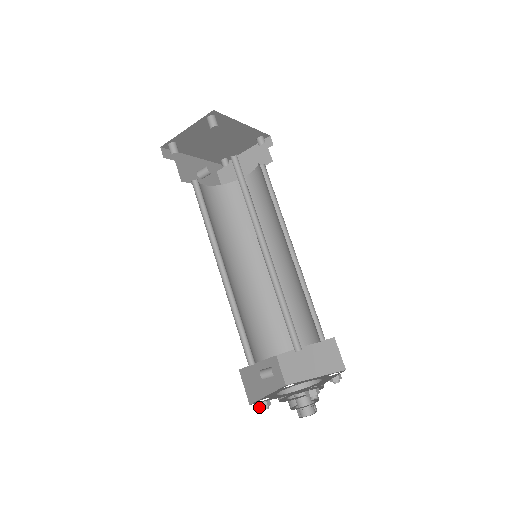
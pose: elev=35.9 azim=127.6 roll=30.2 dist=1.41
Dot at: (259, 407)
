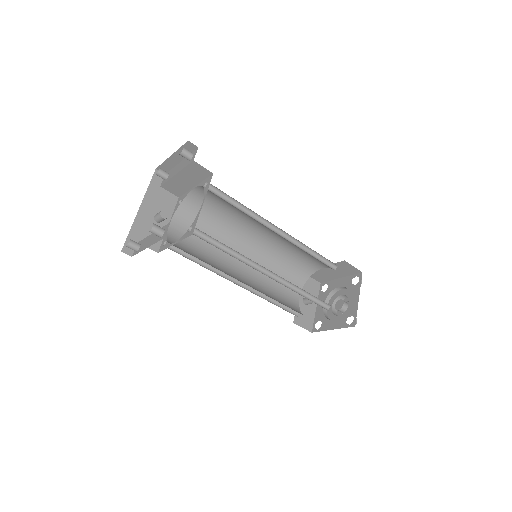
Dot at: occluded
